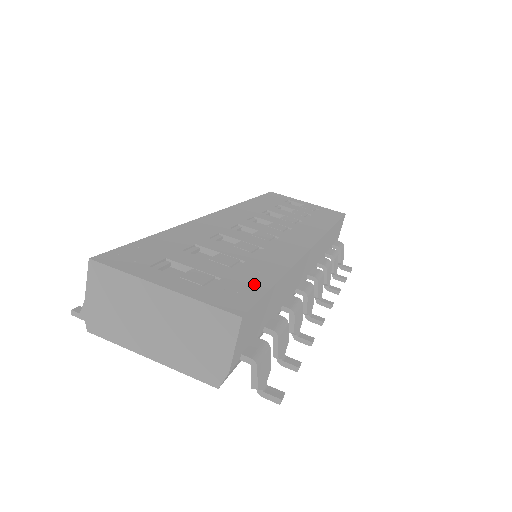
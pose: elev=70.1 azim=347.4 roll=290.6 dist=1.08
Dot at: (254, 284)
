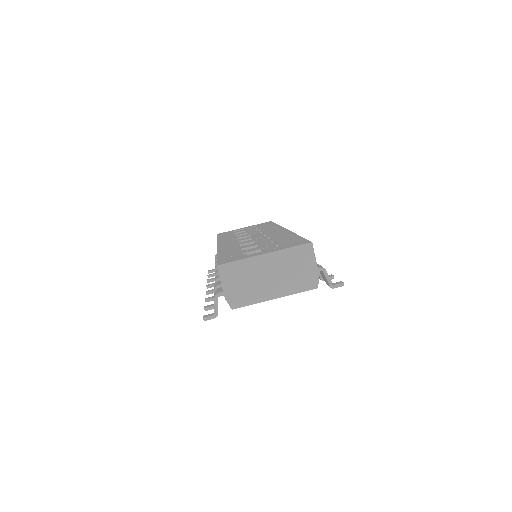
Dot at: (294, 240)
